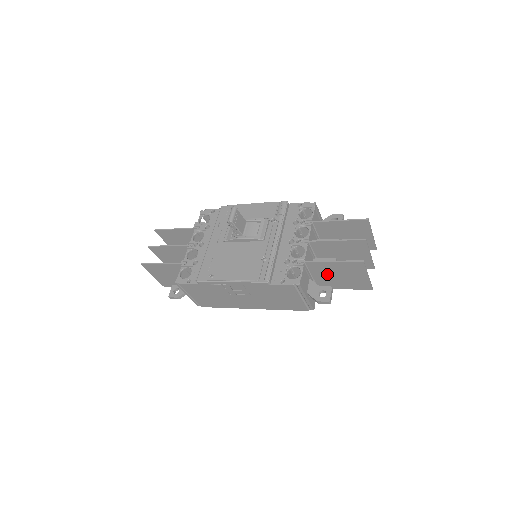
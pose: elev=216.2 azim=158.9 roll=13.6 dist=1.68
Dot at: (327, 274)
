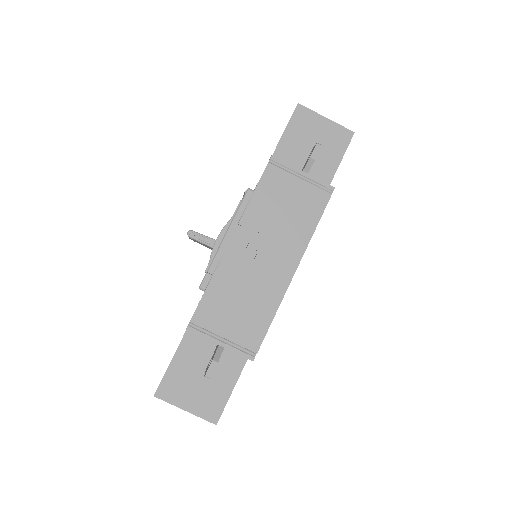
Dot at: (302, 158)
